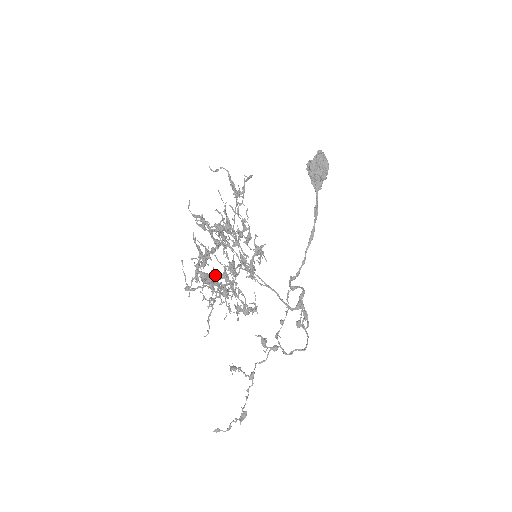
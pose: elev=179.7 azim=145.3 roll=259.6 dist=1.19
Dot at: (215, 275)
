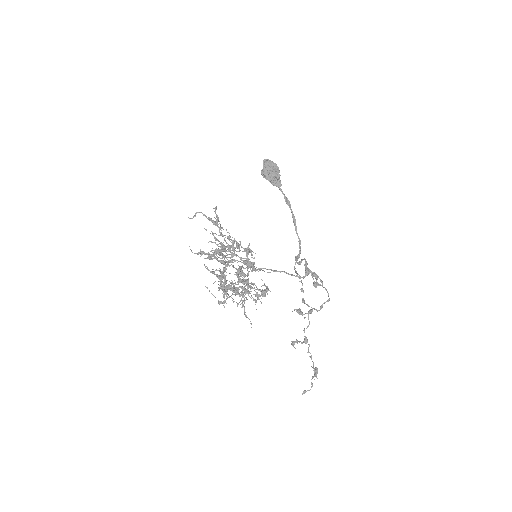
Dot at: occluded
